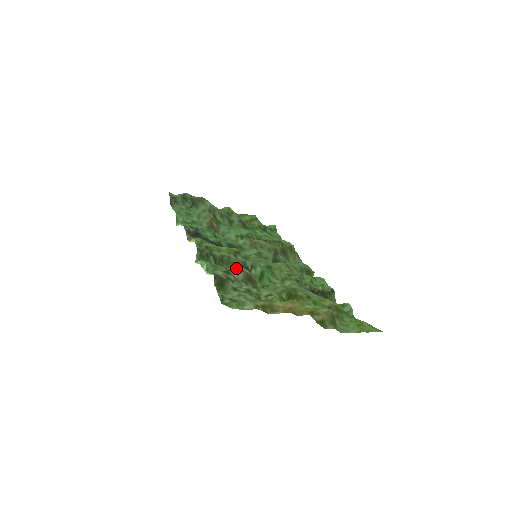
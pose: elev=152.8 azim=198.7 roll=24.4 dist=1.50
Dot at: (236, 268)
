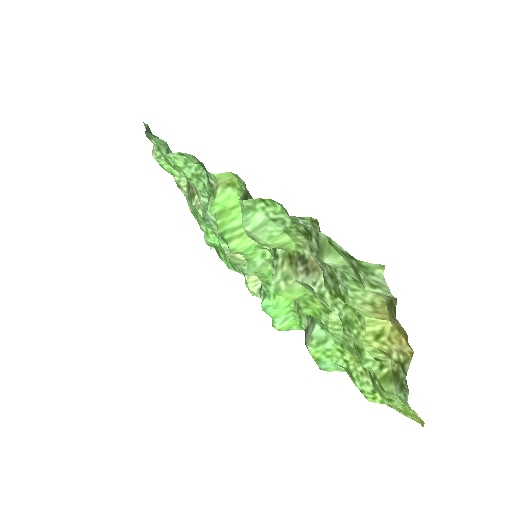
Dot at: occluded
